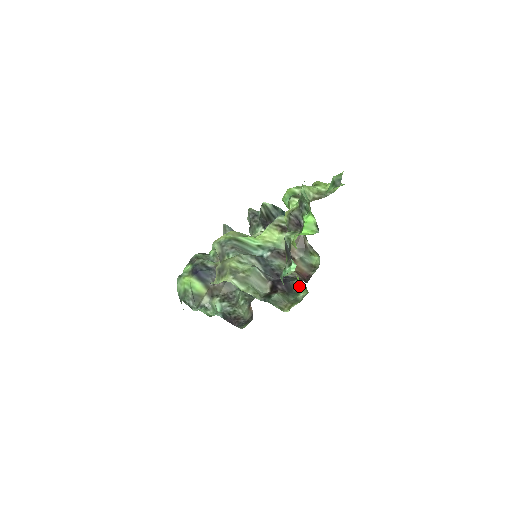
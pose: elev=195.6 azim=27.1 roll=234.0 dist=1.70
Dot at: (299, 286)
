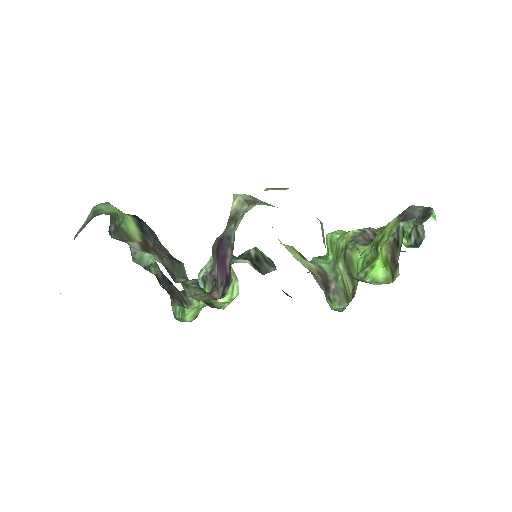
Dot at: (364, 280)
